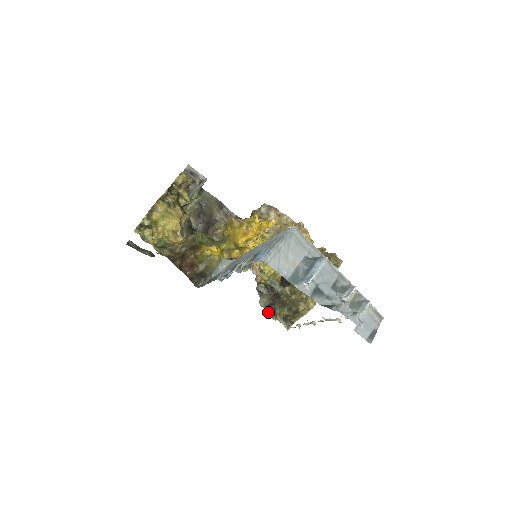
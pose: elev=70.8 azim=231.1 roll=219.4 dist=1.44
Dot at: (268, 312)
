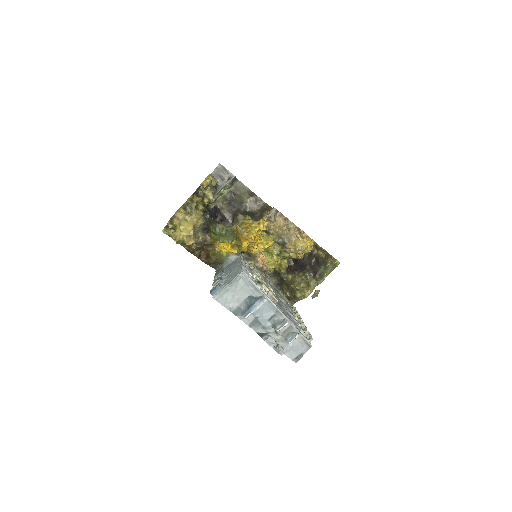
Dot at: (278, 289)
